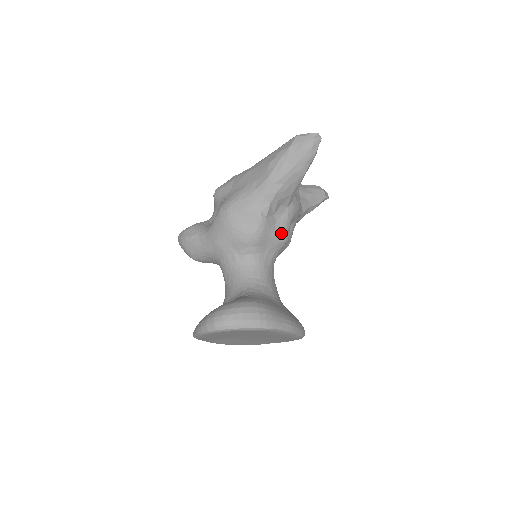
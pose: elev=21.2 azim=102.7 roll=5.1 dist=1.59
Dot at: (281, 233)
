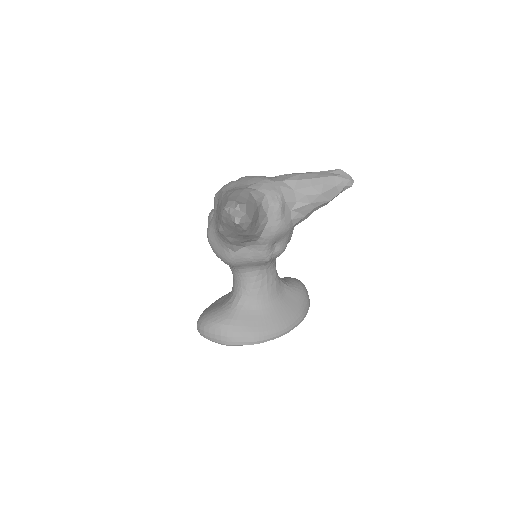
Dot at: (257, 259)
